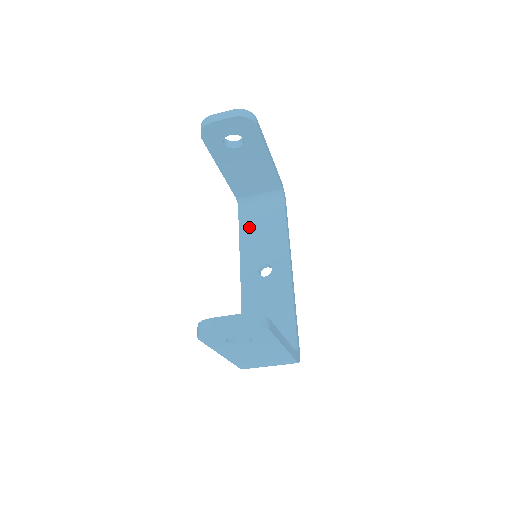
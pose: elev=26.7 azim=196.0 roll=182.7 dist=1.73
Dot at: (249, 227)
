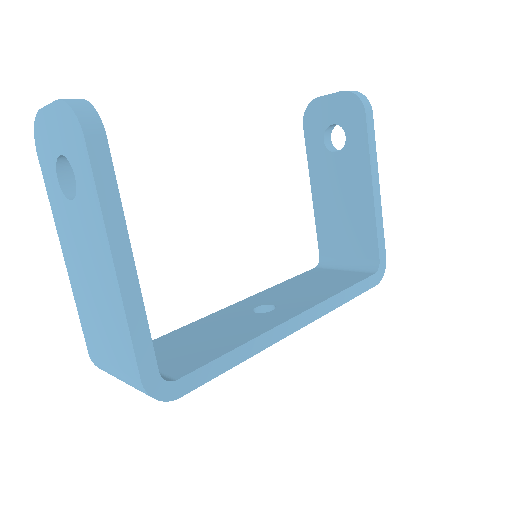
Dot at: (303, 280)
